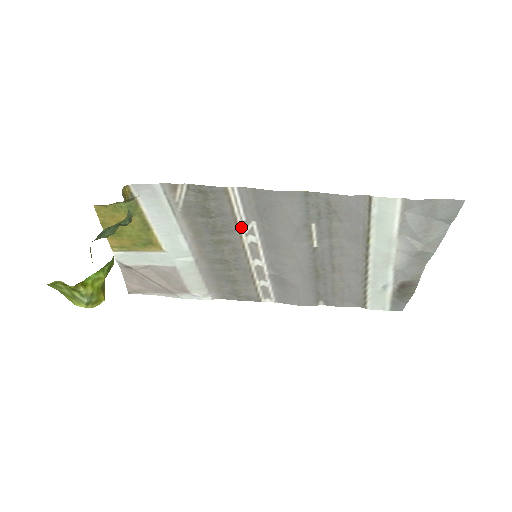
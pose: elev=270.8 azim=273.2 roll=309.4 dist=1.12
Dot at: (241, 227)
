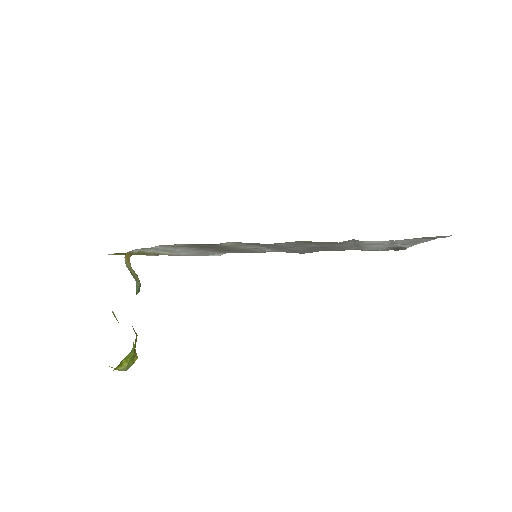
Dot at: (239, 246)
